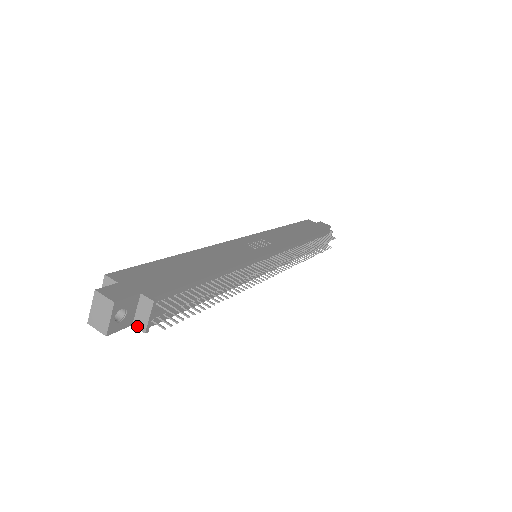
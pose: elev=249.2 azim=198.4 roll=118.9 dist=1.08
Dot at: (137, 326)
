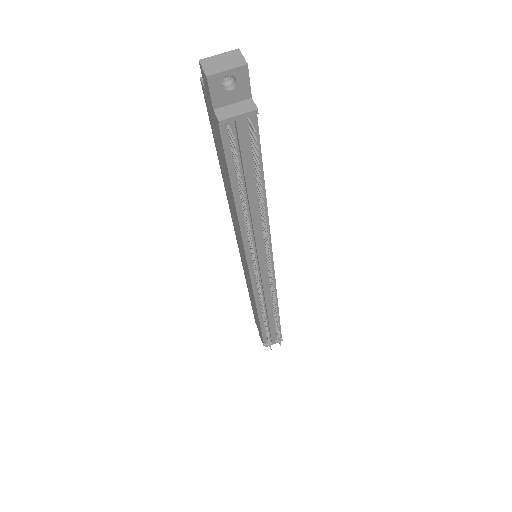
Dot at: (218, 113)
